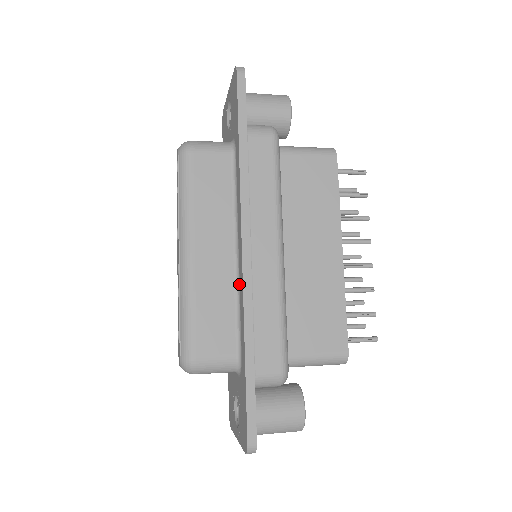
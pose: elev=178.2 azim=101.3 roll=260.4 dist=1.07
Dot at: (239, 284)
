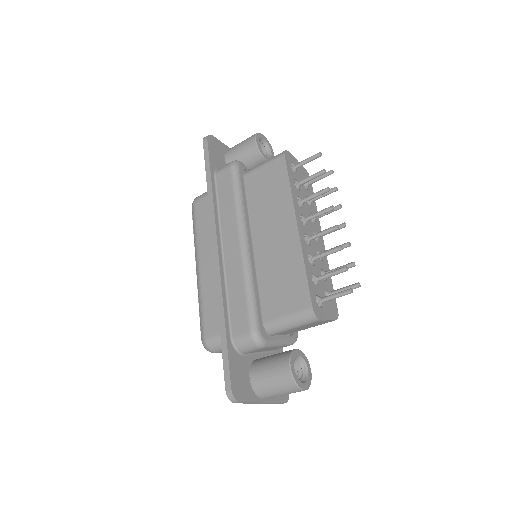
Dot at: occluded
